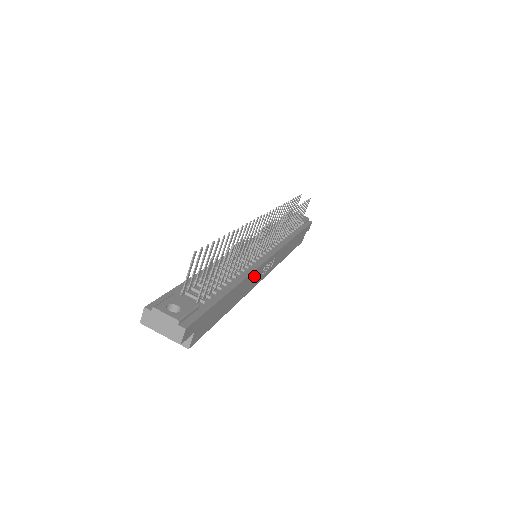
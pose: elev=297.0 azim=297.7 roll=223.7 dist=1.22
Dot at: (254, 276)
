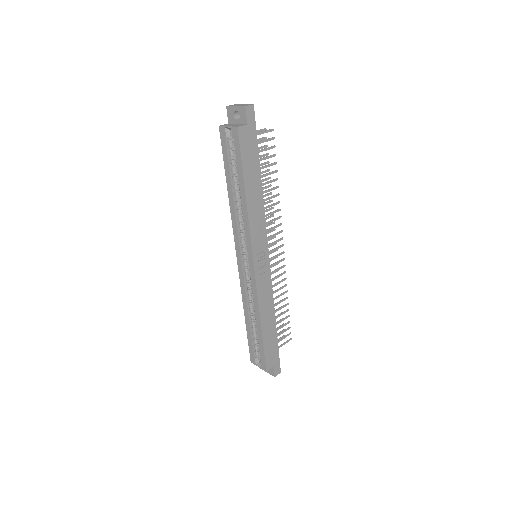
Dot at: (260, 225)
